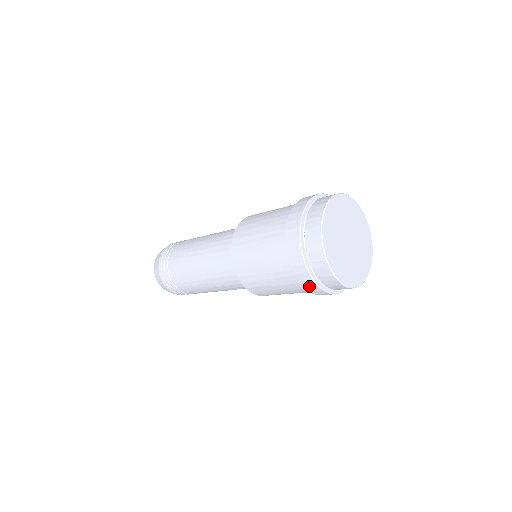
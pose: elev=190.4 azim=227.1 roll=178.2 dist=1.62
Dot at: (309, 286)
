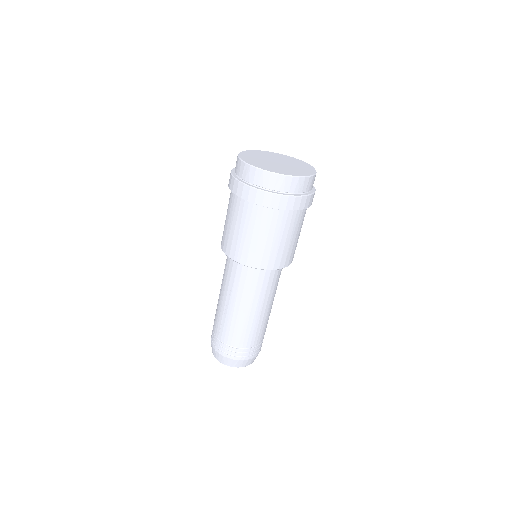
Dot at: (293, 205)
